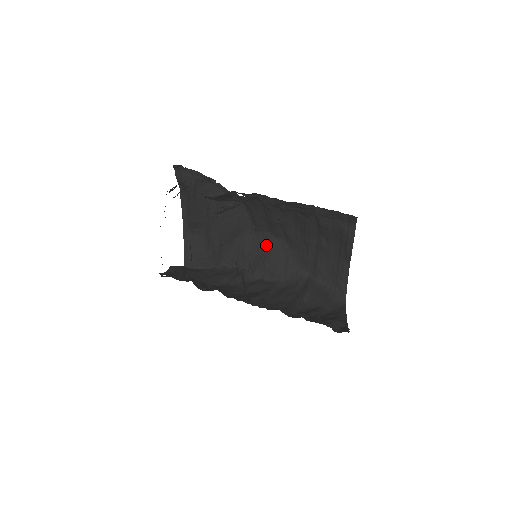
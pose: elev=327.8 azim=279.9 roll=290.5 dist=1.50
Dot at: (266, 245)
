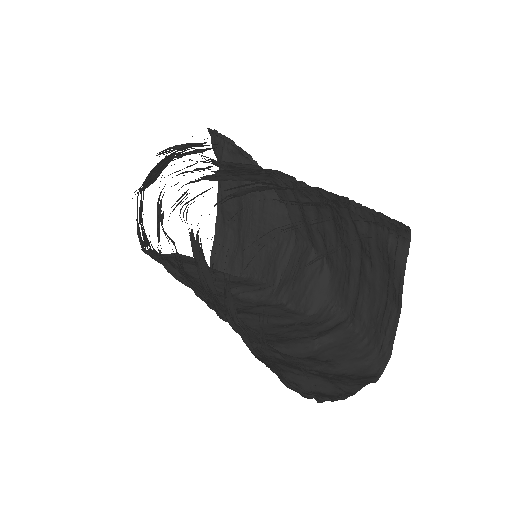
Dot at: (302, 260)
